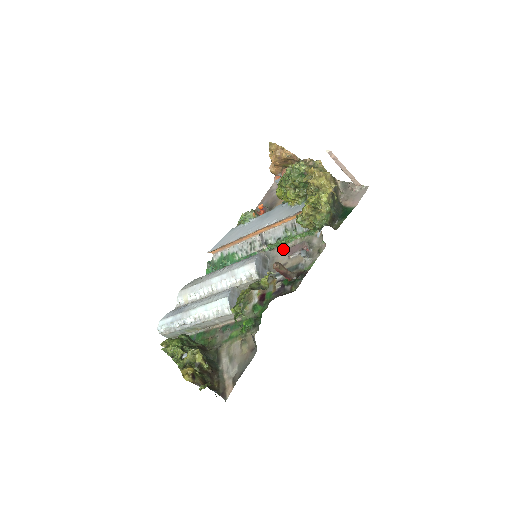
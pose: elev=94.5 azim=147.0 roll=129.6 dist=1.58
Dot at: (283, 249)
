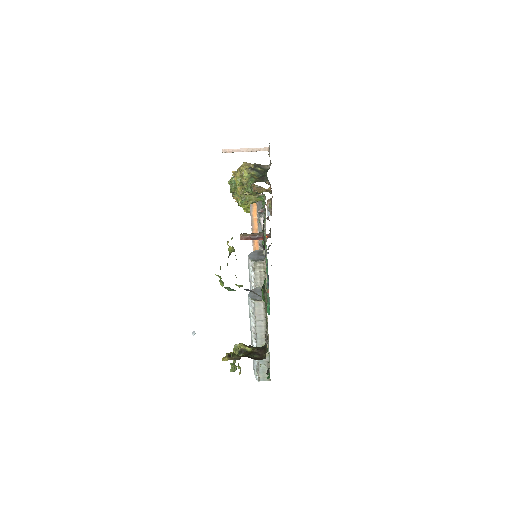
Dot at: (265, 233)
